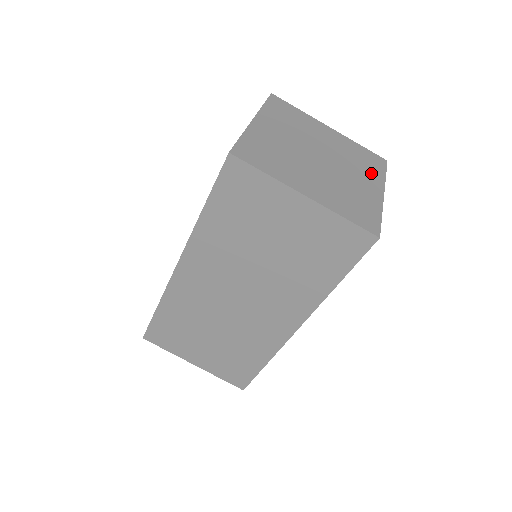
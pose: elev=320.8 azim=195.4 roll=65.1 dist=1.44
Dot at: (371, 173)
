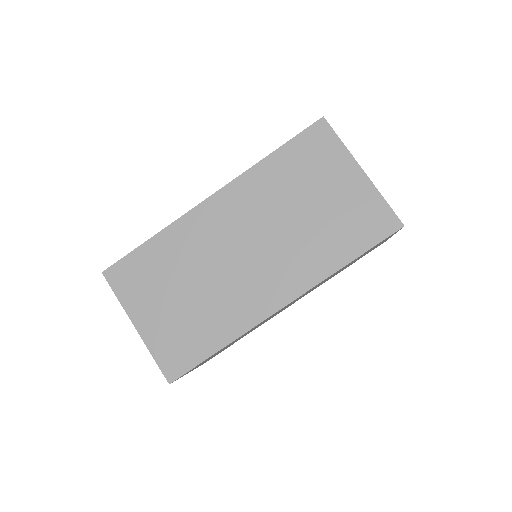
Dot at: occluded
